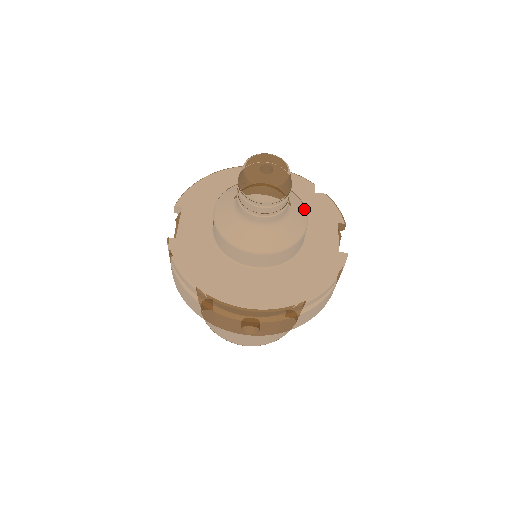
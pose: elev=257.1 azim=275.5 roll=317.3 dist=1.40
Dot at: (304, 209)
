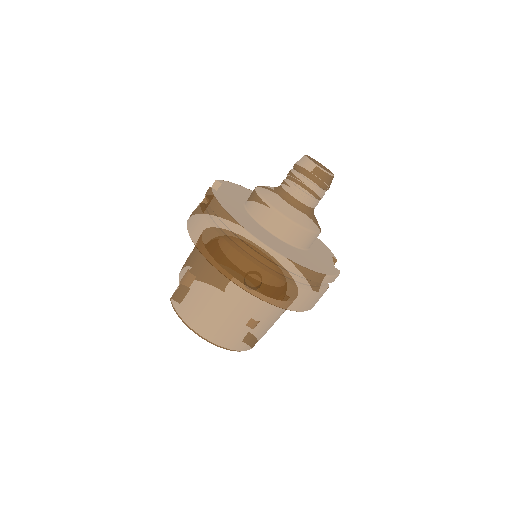
Dot at: occluded
